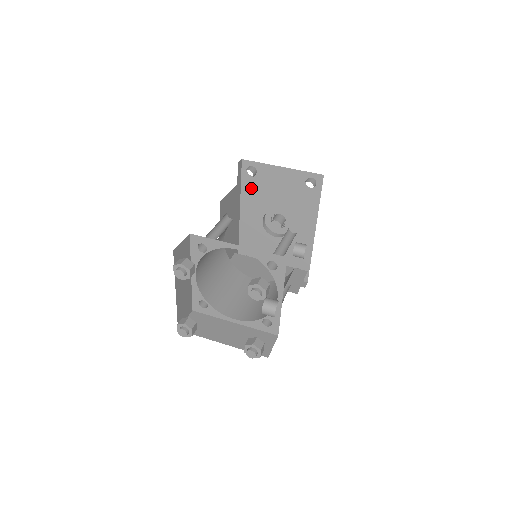
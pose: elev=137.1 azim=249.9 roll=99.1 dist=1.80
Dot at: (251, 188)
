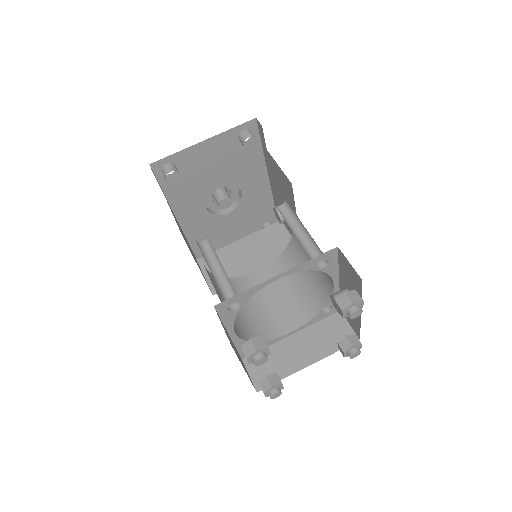
Dot at: (177, 187)
